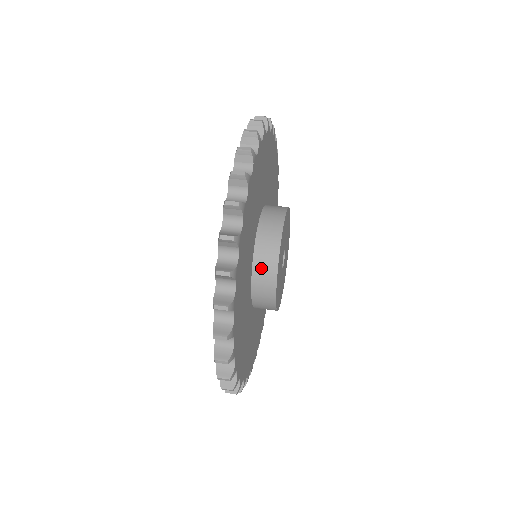
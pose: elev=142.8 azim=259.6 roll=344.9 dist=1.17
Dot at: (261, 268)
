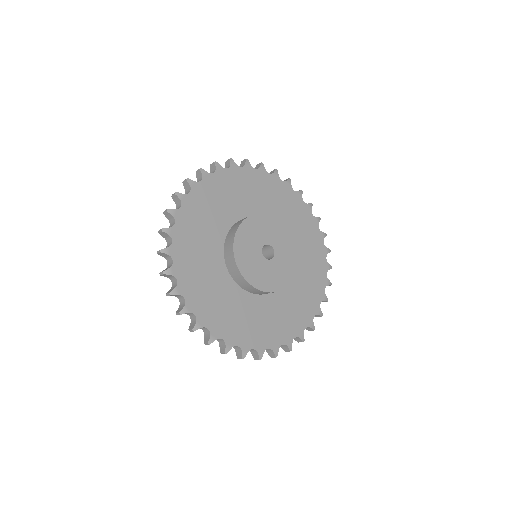
Dot at: (227, 248)
